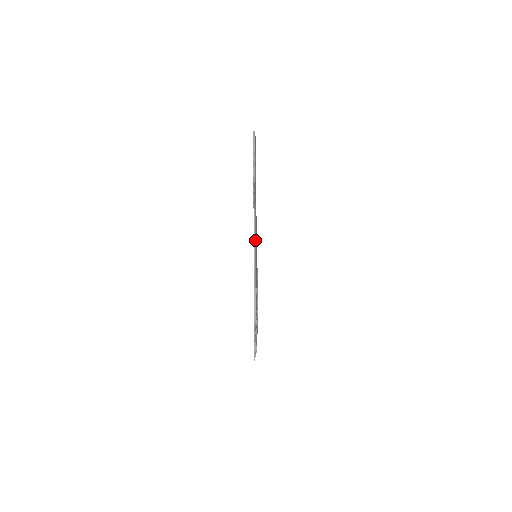
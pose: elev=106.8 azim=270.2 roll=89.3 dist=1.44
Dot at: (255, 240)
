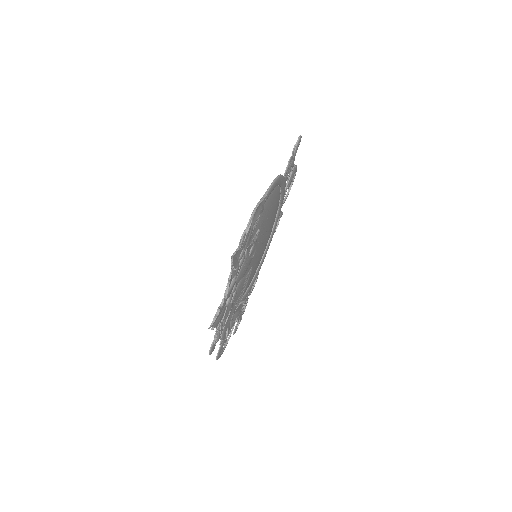
Dot at: (280, 176)
